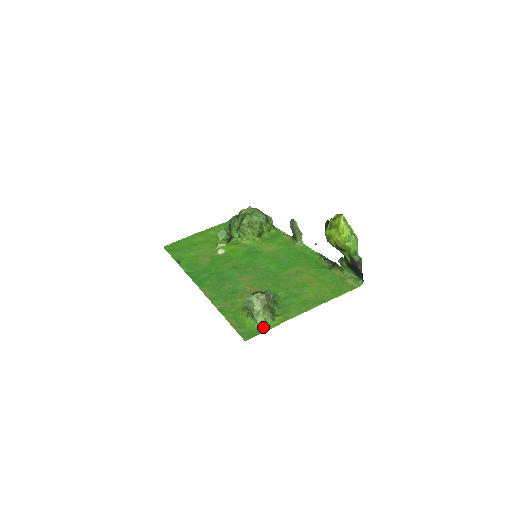
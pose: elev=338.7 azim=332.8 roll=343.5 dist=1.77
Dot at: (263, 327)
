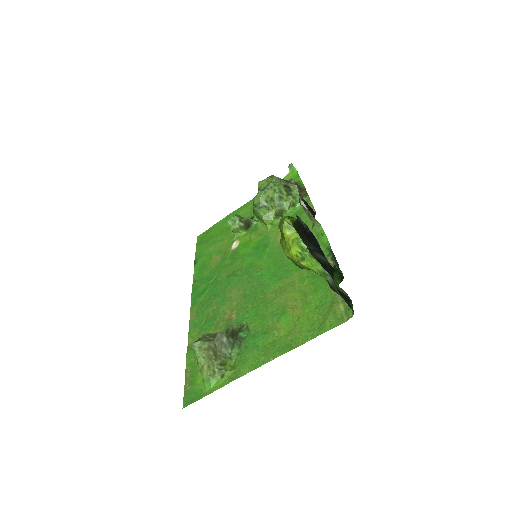
Dot at: (207, 387)
